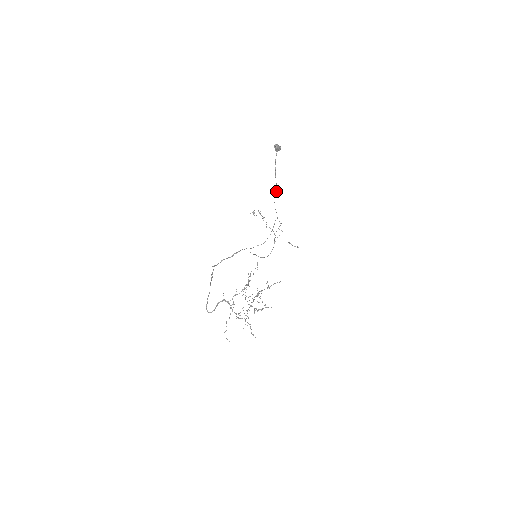
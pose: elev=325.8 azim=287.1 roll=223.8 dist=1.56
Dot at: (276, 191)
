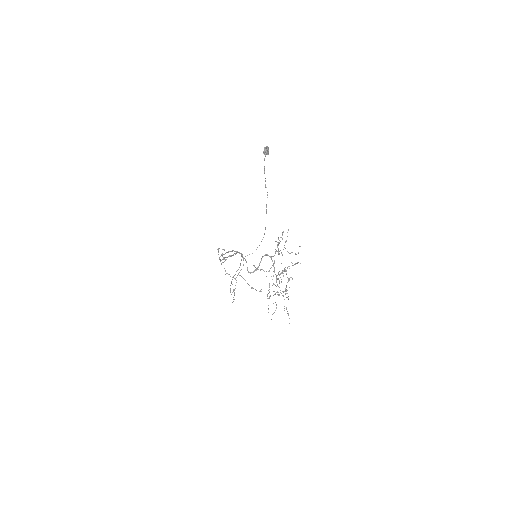
Dot at: occluded
